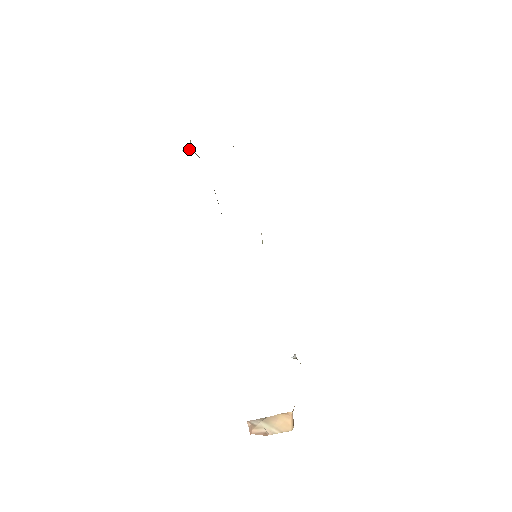
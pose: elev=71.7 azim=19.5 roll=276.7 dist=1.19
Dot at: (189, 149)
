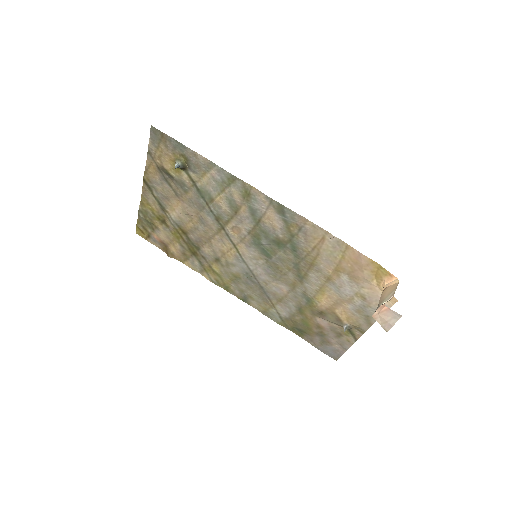
Dot at: (178, 164)
